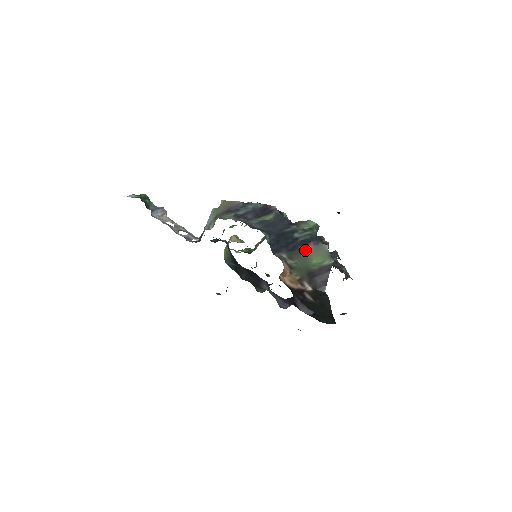
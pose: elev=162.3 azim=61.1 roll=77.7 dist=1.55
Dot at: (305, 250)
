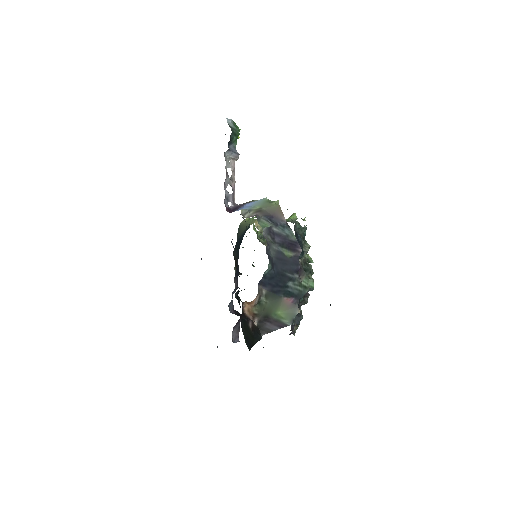
Dot at: (283, 300)
